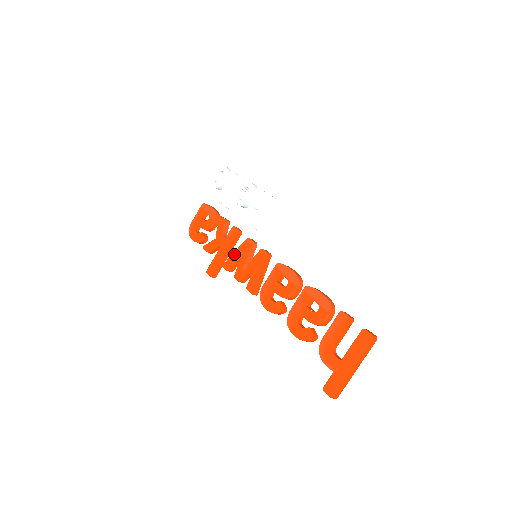
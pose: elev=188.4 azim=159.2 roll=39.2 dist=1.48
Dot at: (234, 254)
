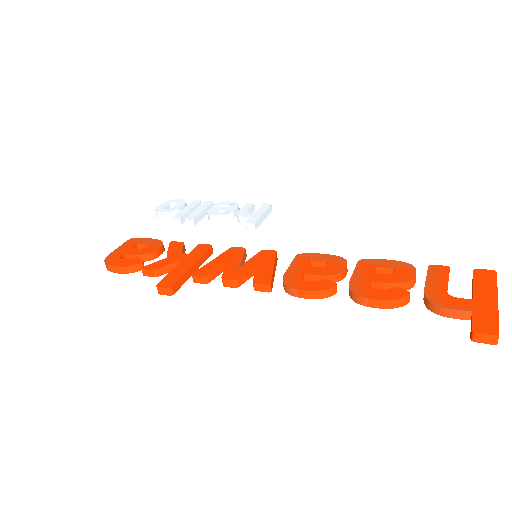
Dot at: (212, 261)
